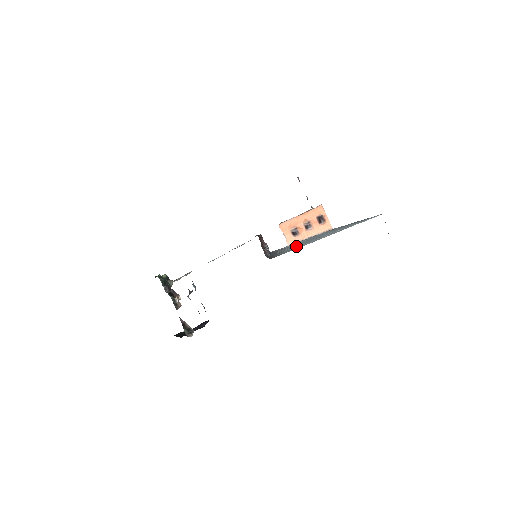
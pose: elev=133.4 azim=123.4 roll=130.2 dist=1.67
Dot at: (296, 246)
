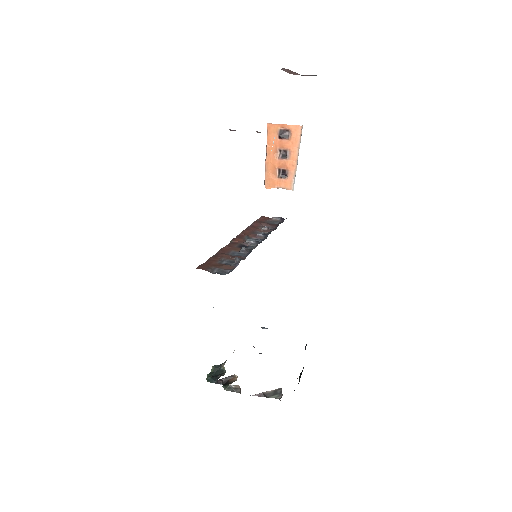
Dot at: occluded
